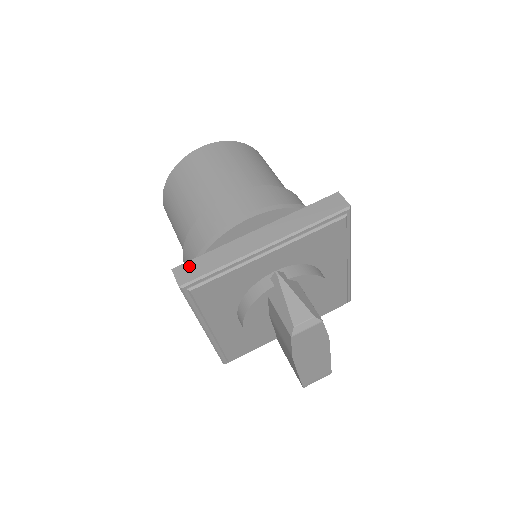
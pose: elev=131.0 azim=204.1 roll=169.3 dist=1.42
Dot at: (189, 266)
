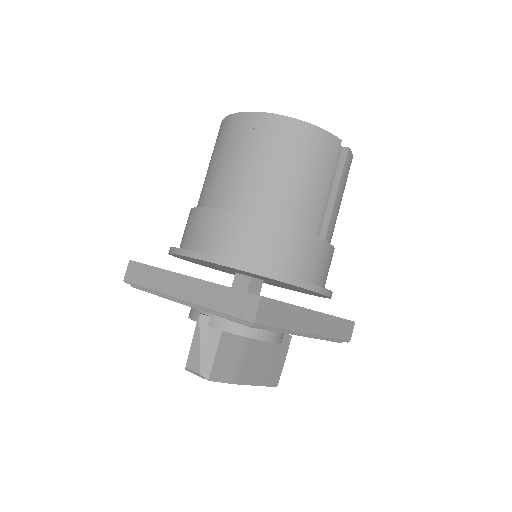
Dot at: (137, 268)
